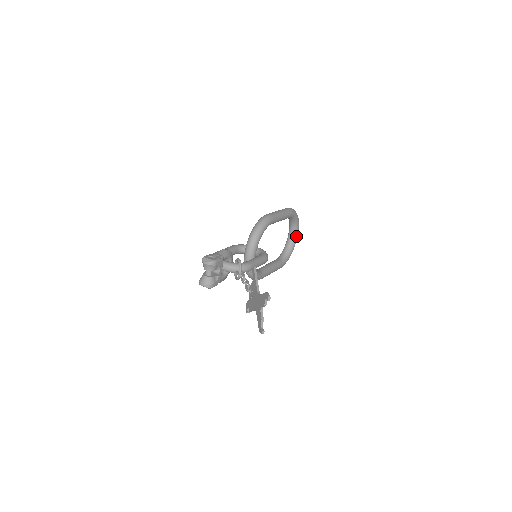
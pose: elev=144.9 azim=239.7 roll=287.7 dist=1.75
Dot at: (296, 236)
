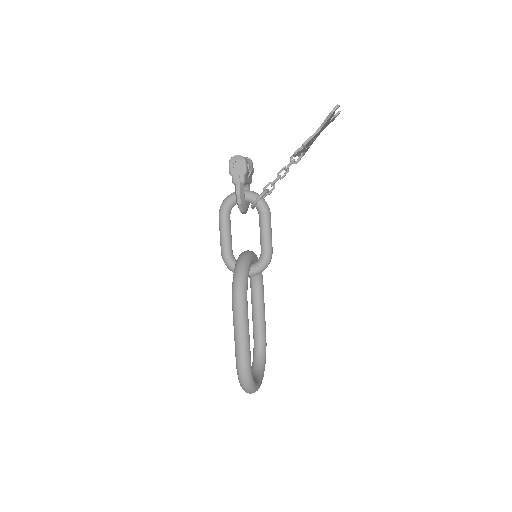
Dot at: (260, 381)
